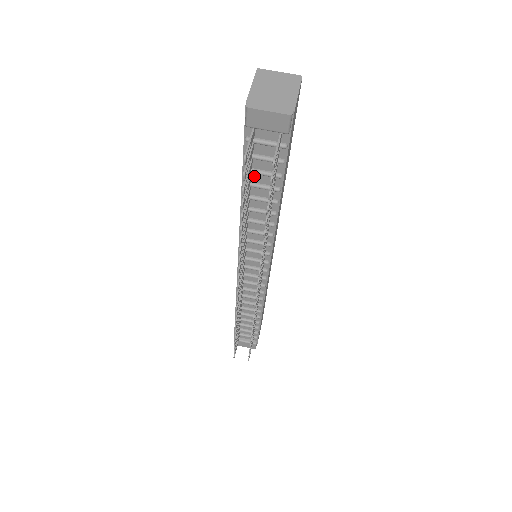
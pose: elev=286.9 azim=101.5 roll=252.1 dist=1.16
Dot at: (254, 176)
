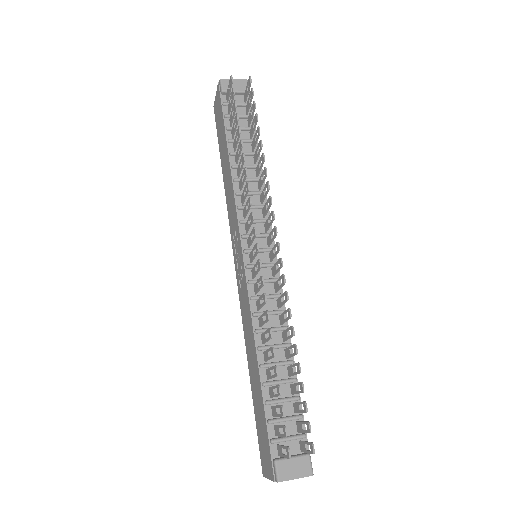
Dot at: (235, 134)
